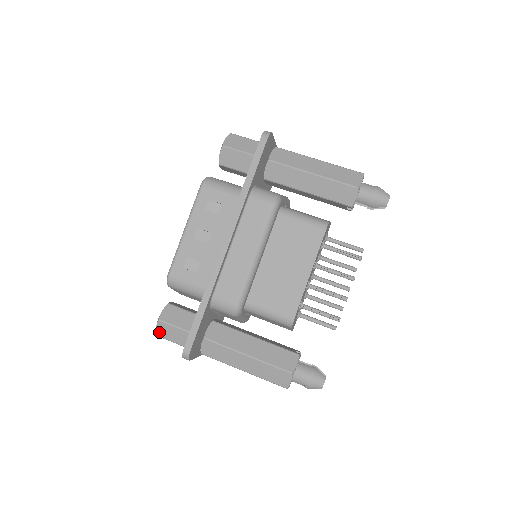
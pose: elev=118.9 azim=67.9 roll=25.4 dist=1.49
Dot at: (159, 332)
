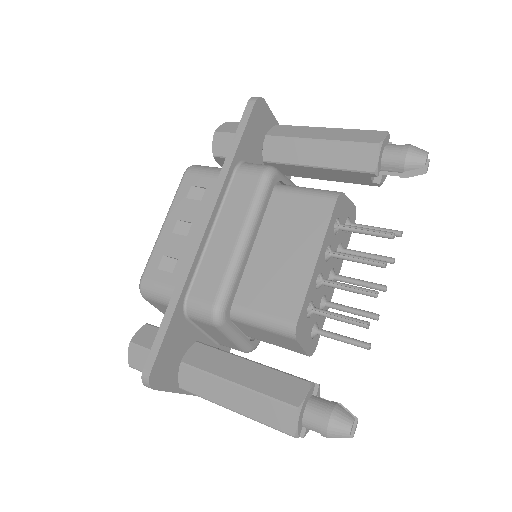
Dot at: (131, 361)
